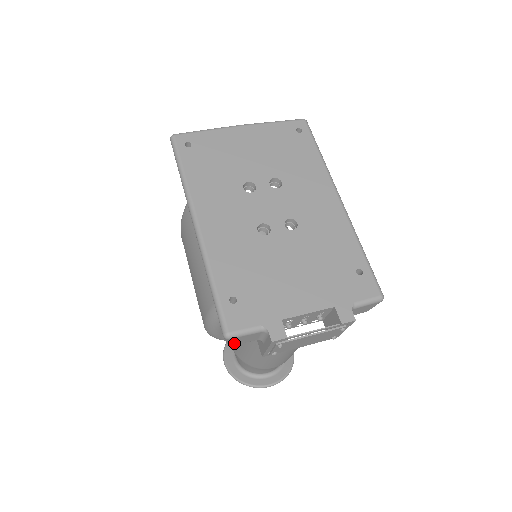
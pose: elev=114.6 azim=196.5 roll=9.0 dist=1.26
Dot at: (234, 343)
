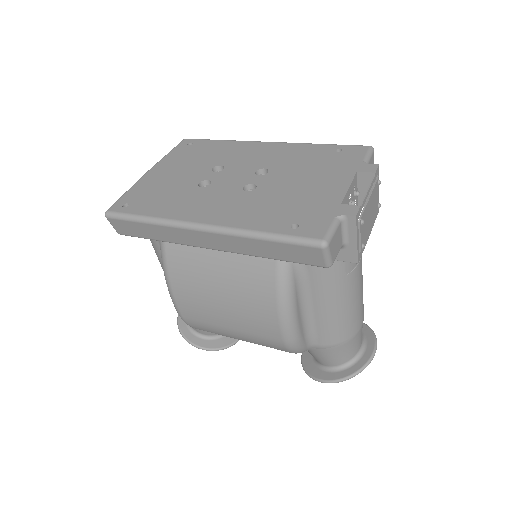
Dot at: (332, 257)
